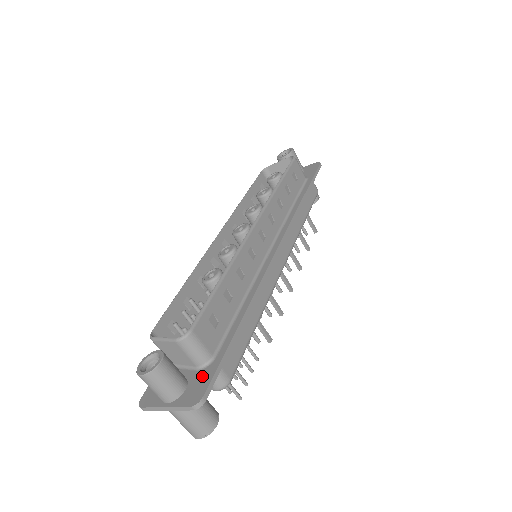
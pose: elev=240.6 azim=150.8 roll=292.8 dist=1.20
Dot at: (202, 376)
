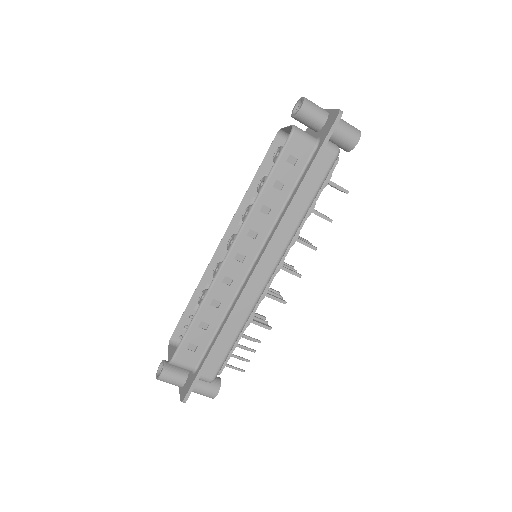
Dot at: (190, 380)
